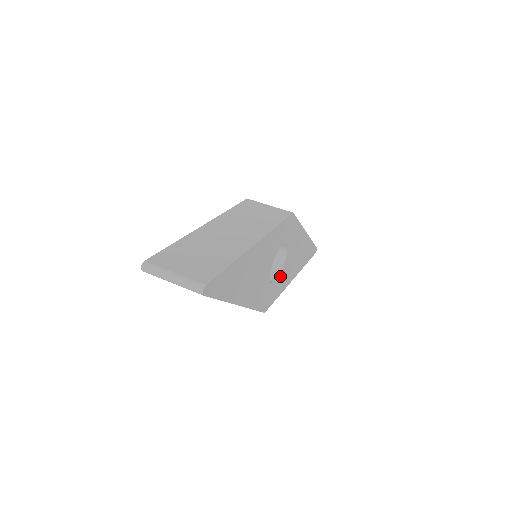
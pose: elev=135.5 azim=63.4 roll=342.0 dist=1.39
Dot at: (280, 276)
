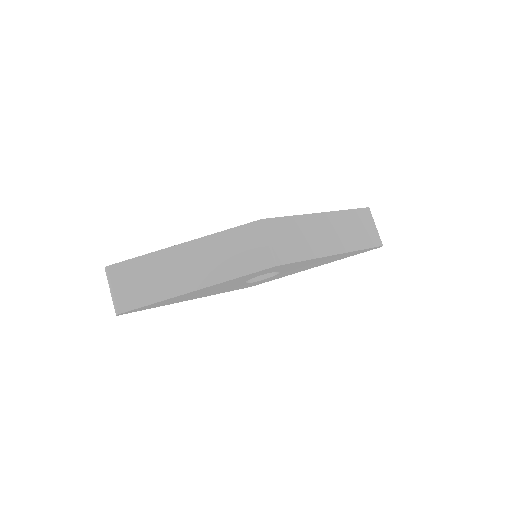
Dot at: (274, 276)
